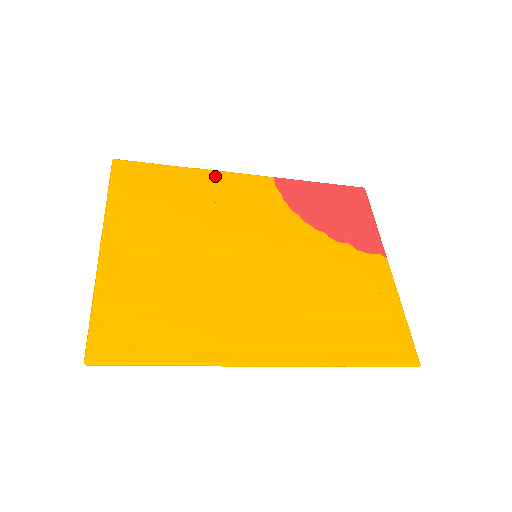
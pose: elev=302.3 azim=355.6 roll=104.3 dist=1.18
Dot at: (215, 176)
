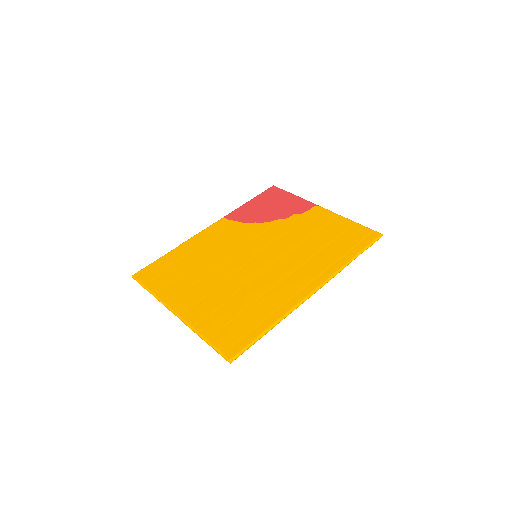
Dot at: (194, 240)
